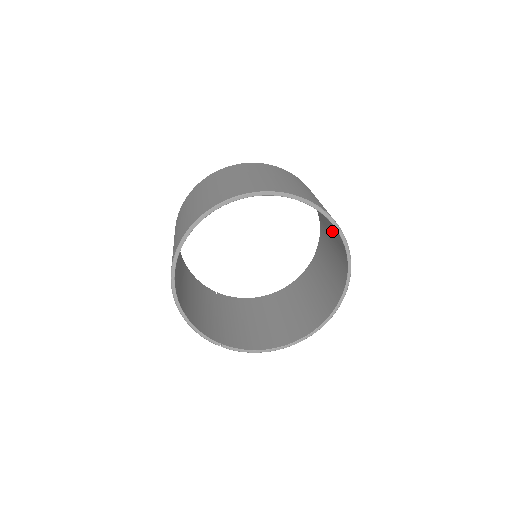
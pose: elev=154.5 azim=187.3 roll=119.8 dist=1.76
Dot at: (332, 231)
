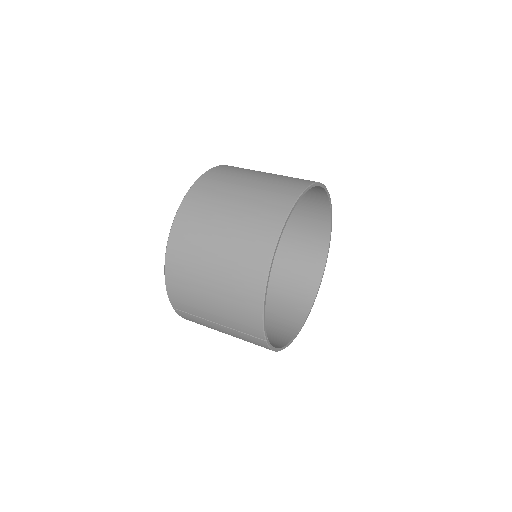
Dot at: (294, 245)
